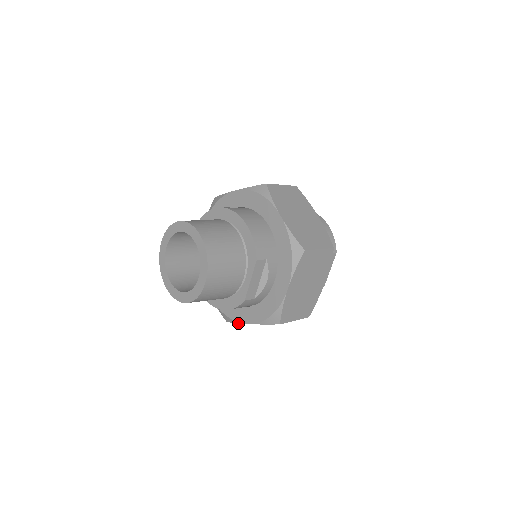
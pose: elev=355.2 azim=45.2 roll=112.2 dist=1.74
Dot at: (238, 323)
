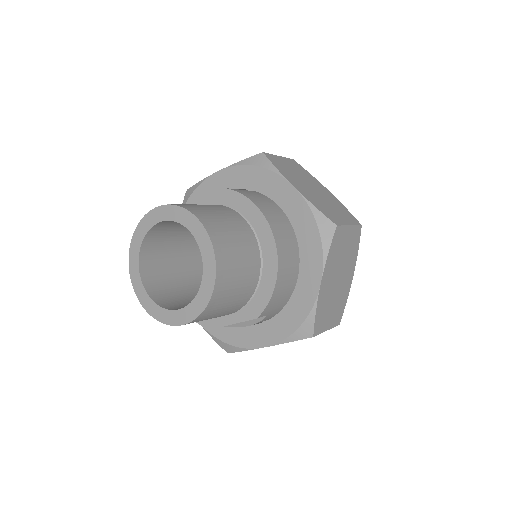
Dot at: occluded
